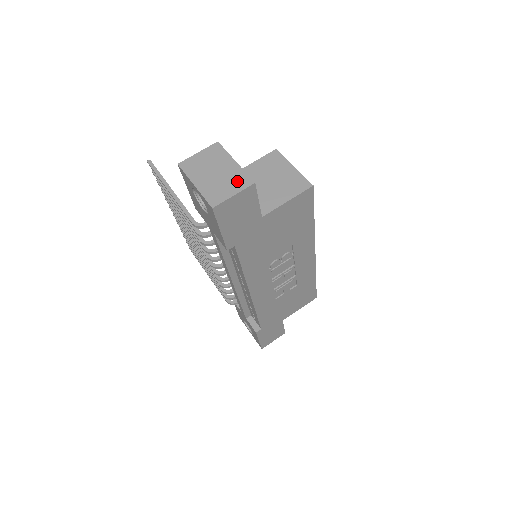
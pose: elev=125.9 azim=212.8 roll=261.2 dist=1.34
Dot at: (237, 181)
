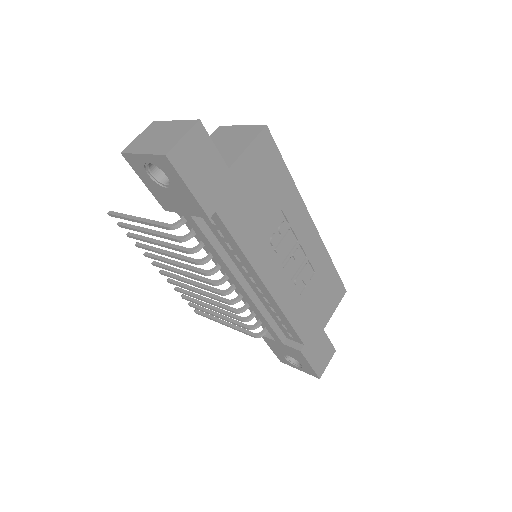
Dot at: (182, 128)
